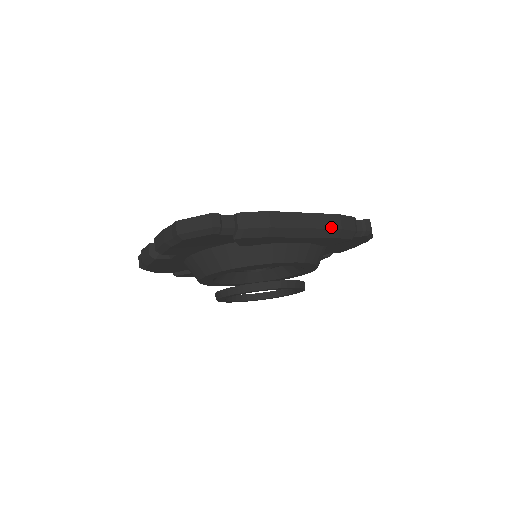
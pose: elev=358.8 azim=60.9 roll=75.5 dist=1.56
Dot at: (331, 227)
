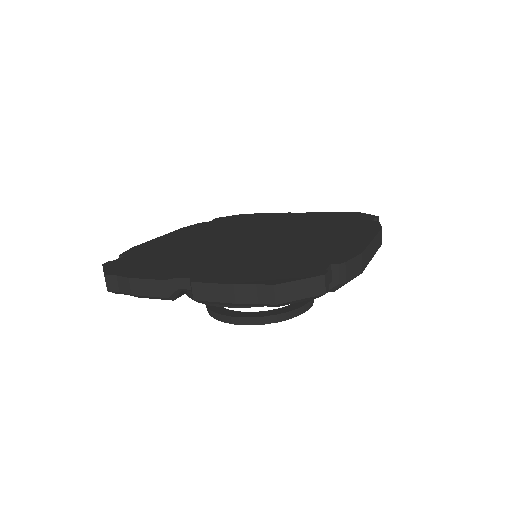
Dot at: (379, 246)
